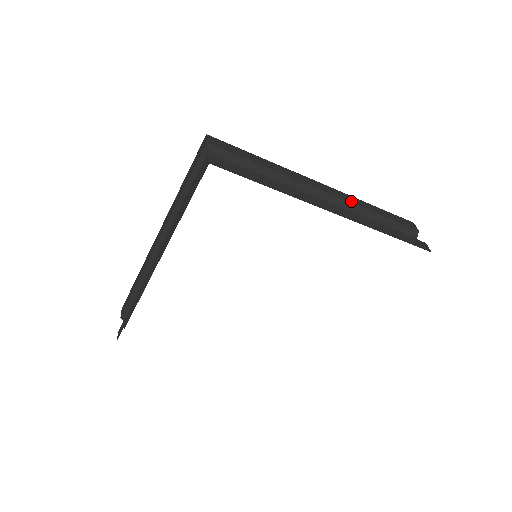
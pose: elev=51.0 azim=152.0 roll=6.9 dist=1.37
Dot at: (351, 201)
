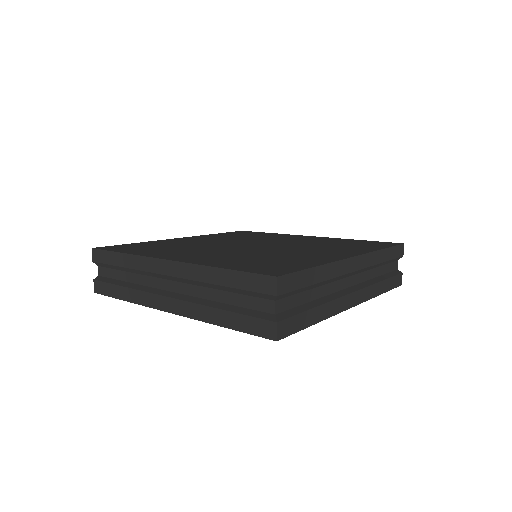
Dot at: (370, 264)
